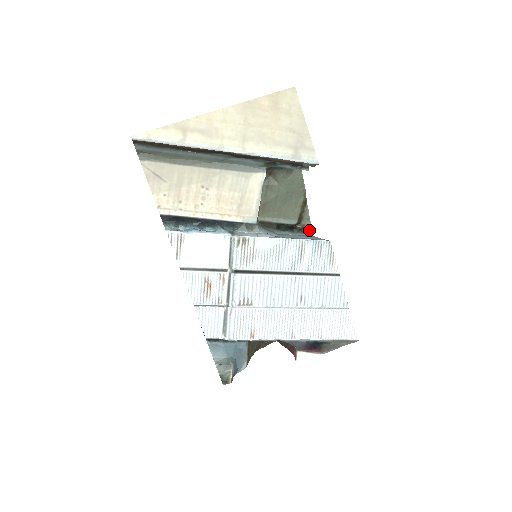
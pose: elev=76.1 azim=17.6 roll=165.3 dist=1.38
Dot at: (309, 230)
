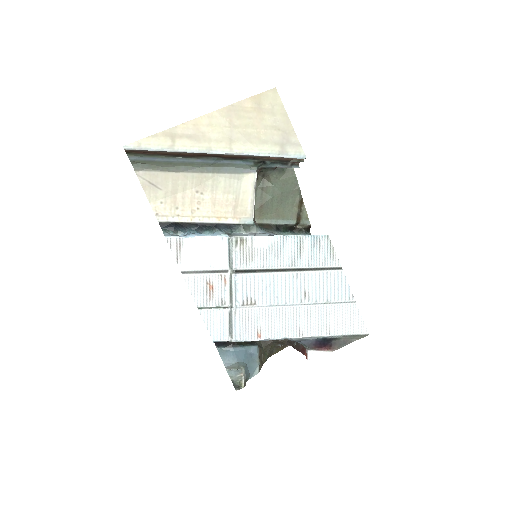
Dot at: (309, 230)
